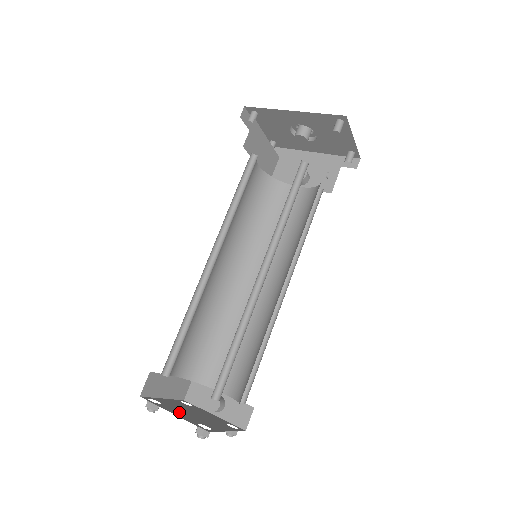
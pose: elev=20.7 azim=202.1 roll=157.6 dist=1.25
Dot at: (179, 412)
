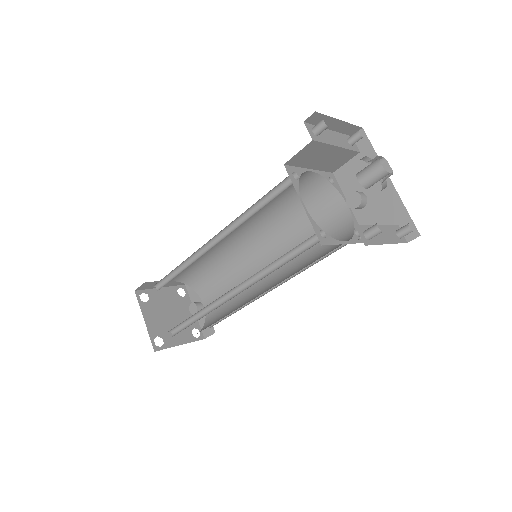
Dot at: (154, 316)
